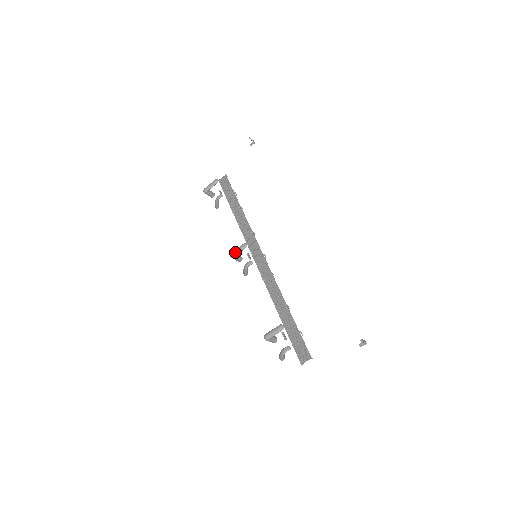
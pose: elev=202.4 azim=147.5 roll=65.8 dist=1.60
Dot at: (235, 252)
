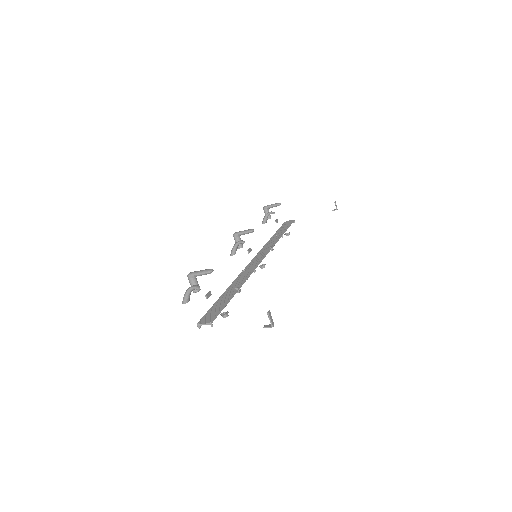
Dot at: (240, 231)
